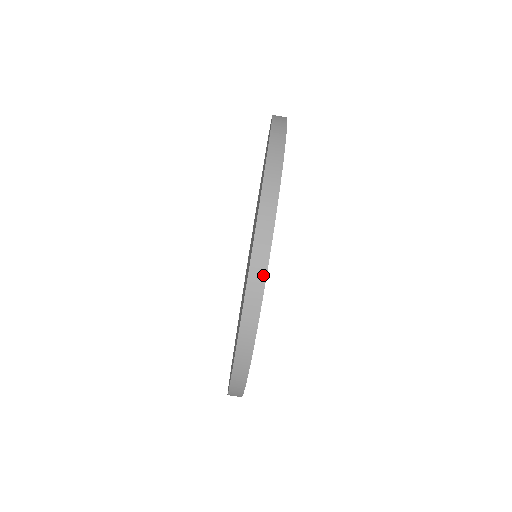
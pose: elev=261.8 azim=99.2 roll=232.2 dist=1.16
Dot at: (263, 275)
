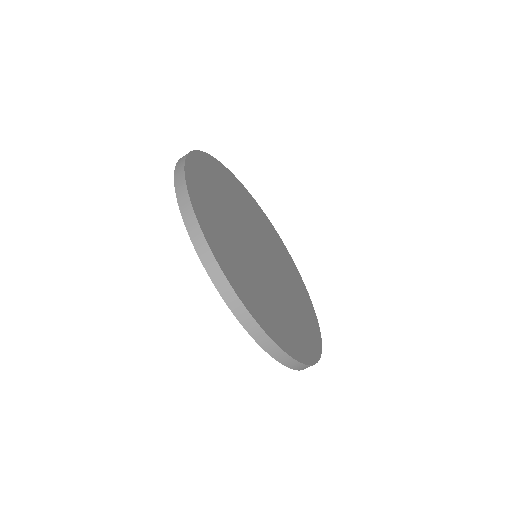
Dot at: (300, 364)
